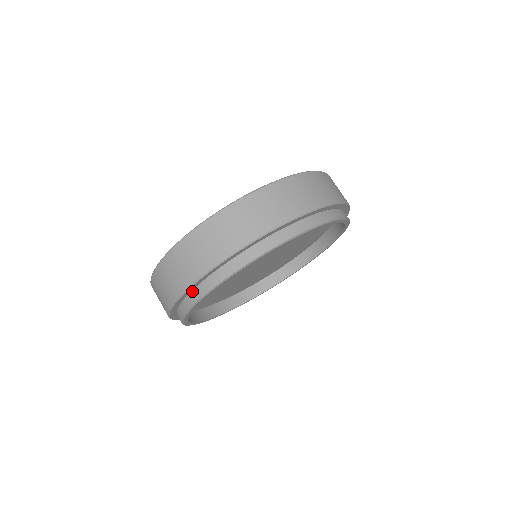
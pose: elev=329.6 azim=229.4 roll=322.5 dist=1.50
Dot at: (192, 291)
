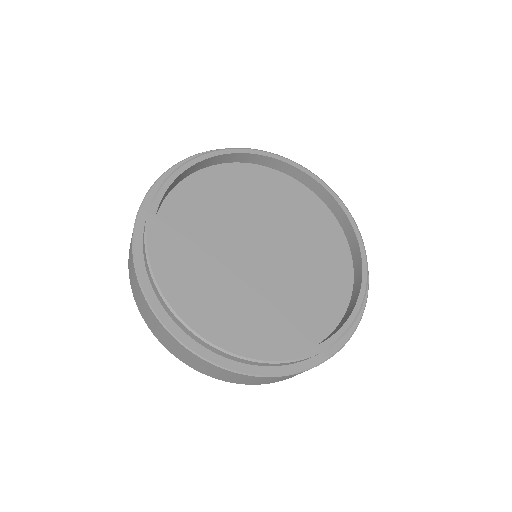
Dot at: occluded
